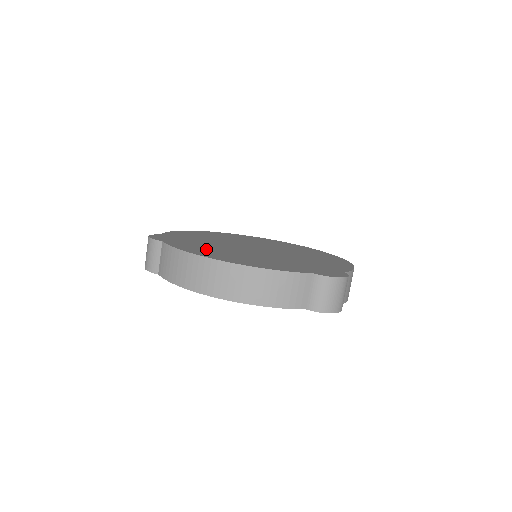
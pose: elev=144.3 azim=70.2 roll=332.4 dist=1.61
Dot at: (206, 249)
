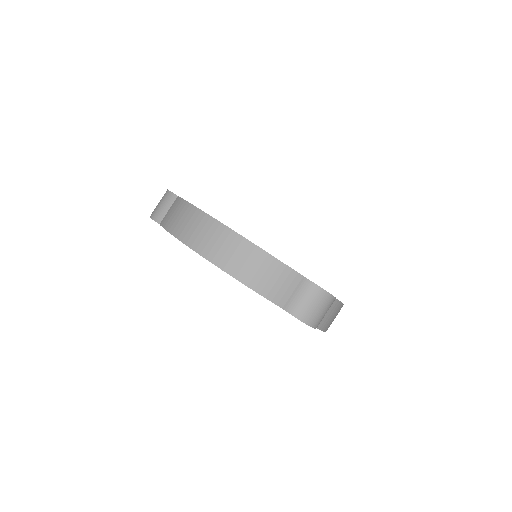
Dot at: occluded
